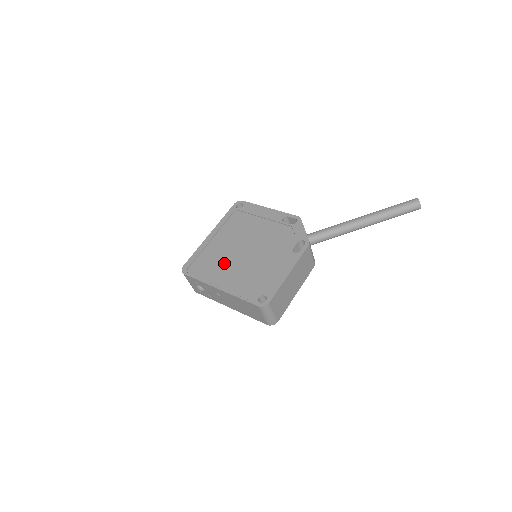
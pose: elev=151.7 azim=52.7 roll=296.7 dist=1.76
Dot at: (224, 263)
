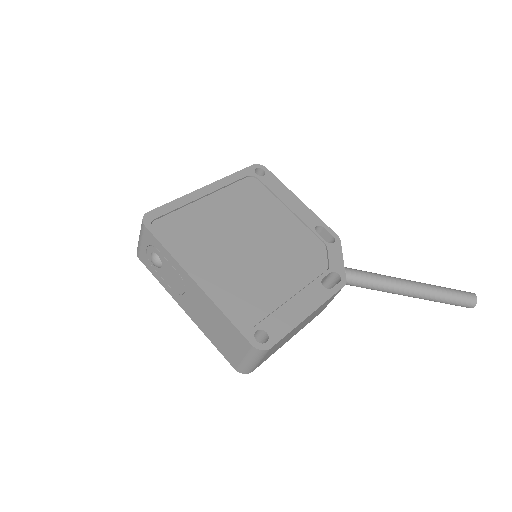
Dot at: (215, 244)
